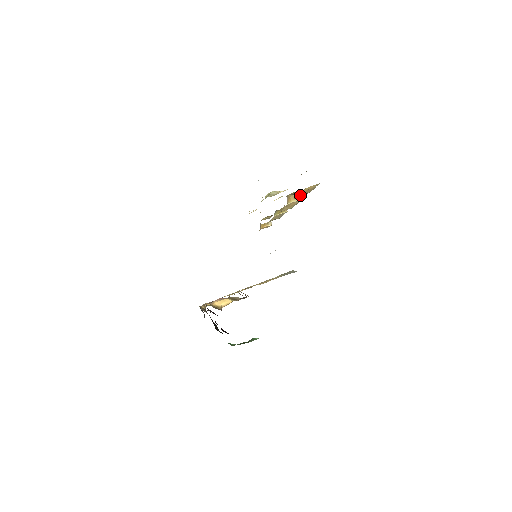
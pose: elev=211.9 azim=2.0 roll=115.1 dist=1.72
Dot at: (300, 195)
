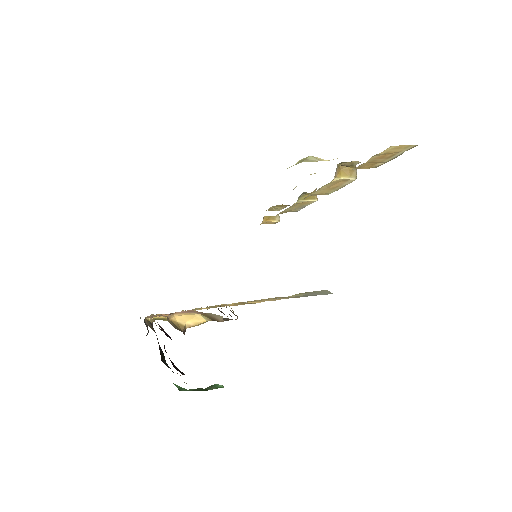
Dot at: (366, 164)
